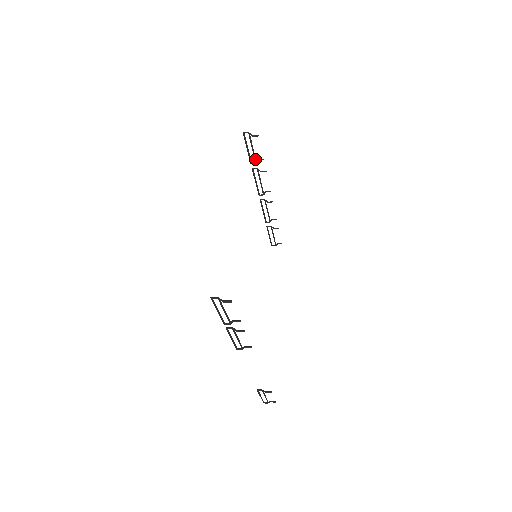
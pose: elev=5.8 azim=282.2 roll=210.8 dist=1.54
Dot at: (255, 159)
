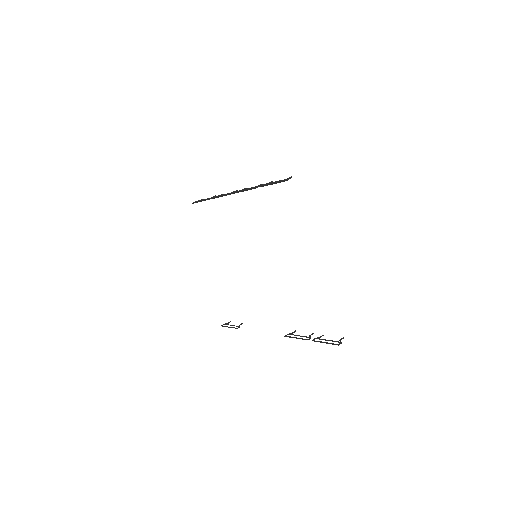
Dot at: occluded
